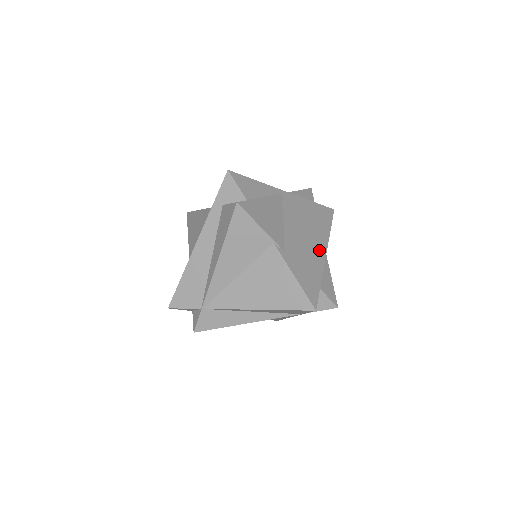
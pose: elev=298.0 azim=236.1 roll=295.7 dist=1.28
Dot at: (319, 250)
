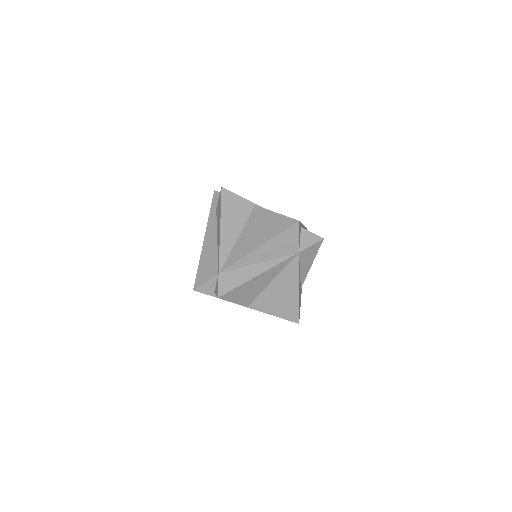
Dot at: occluded
